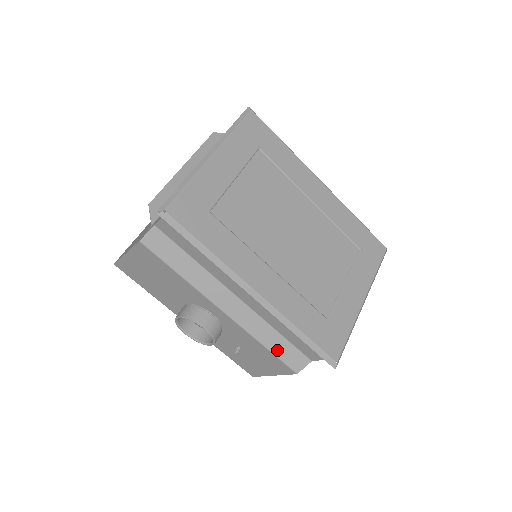
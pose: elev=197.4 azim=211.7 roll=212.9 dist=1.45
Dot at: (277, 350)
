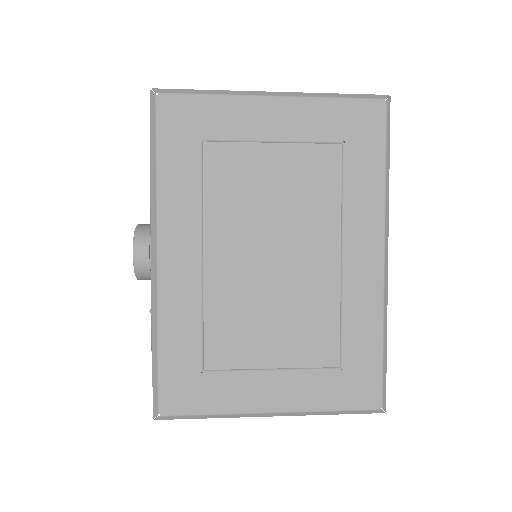
Dot at: occluded
